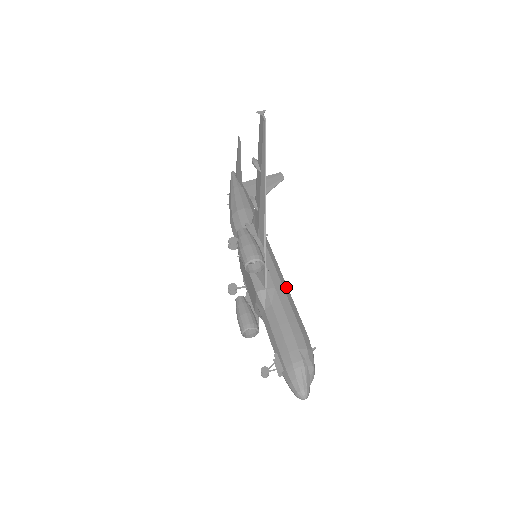
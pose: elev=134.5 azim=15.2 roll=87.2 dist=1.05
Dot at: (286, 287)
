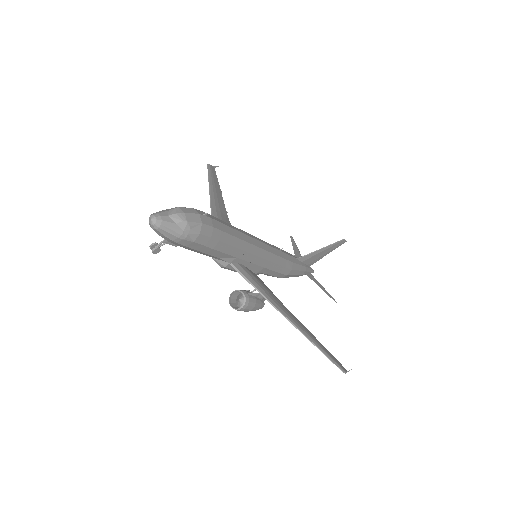
Dot at: occluded
